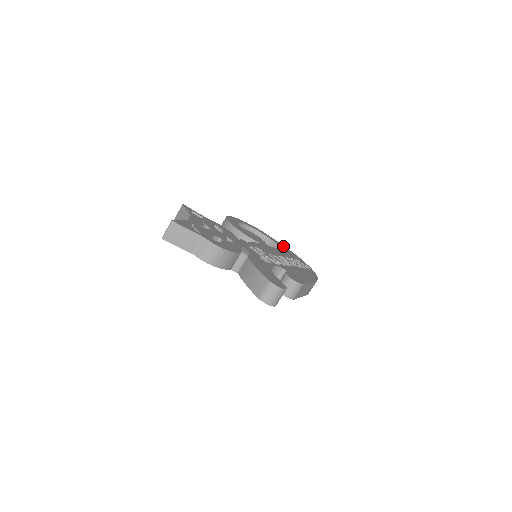
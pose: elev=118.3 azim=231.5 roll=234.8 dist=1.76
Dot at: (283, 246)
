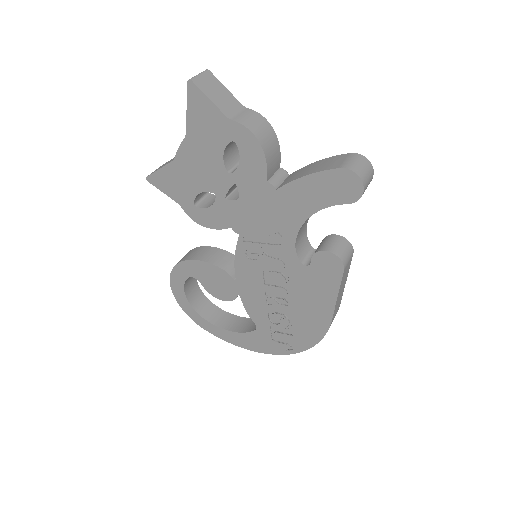
Dot at: occluded
